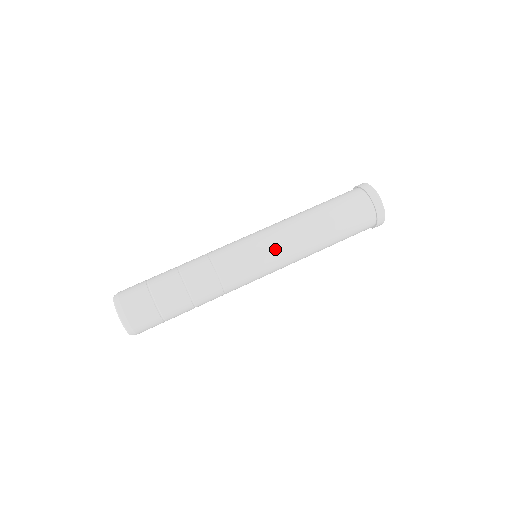
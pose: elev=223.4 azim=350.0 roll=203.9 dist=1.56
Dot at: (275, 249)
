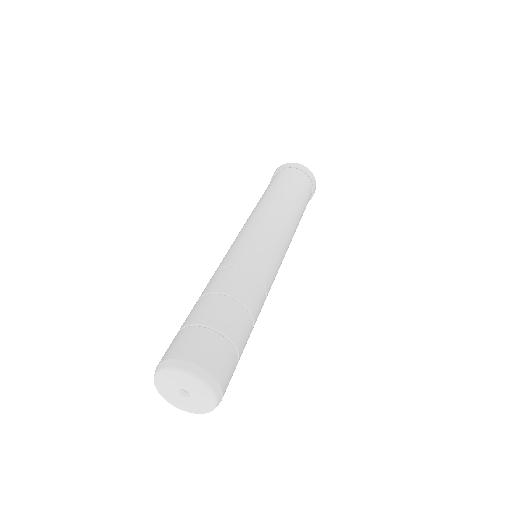
Dot at: (284, 239)
